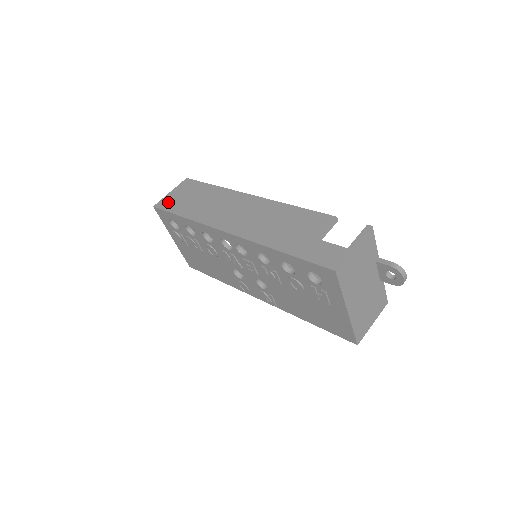
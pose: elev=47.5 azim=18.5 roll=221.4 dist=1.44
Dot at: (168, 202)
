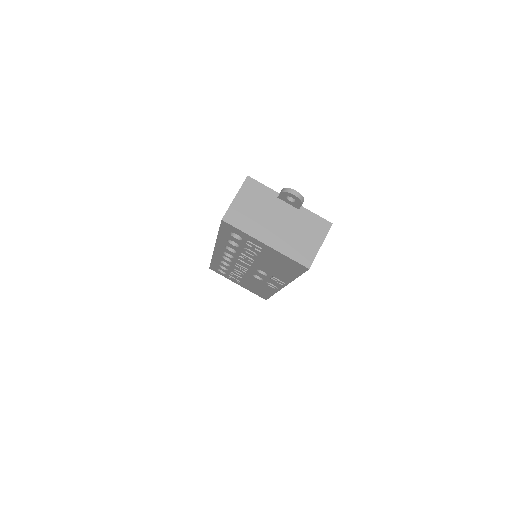
Dot at: occluded
